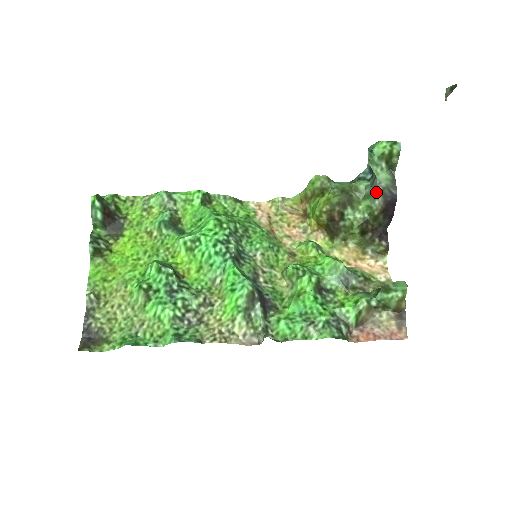
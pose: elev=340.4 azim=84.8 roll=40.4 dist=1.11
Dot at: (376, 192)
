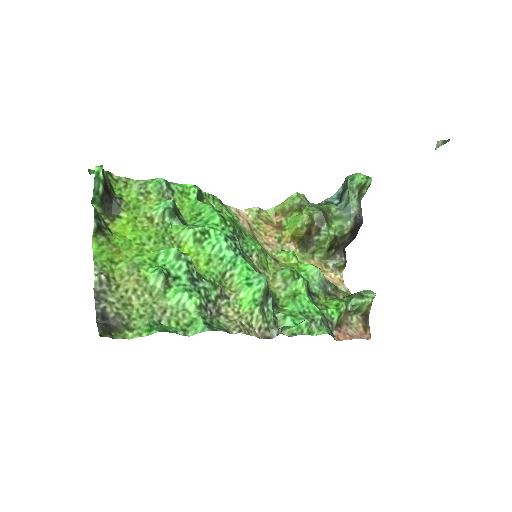
Dot at: (349, 214)
